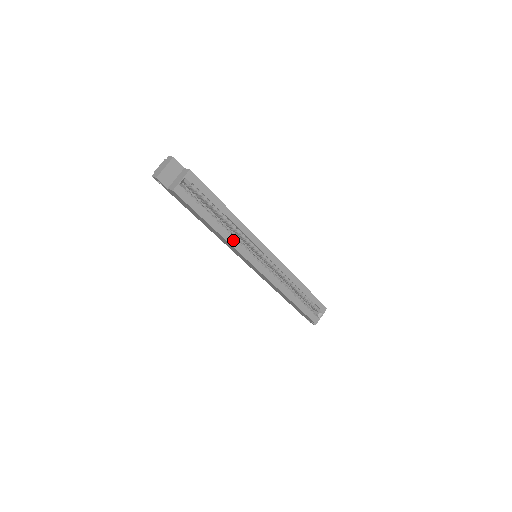
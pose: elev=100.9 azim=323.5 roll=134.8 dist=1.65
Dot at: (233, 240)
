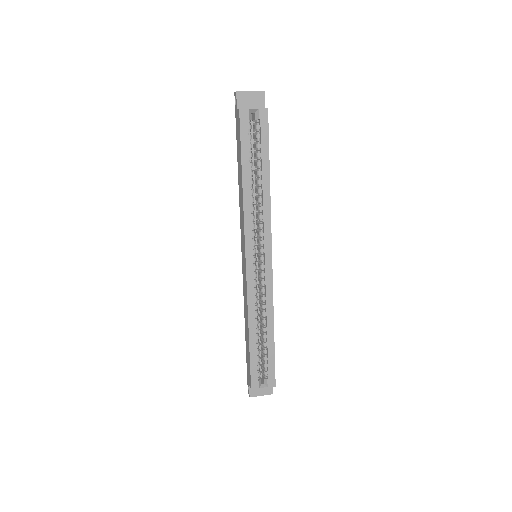
Dot at: (249, 209)
